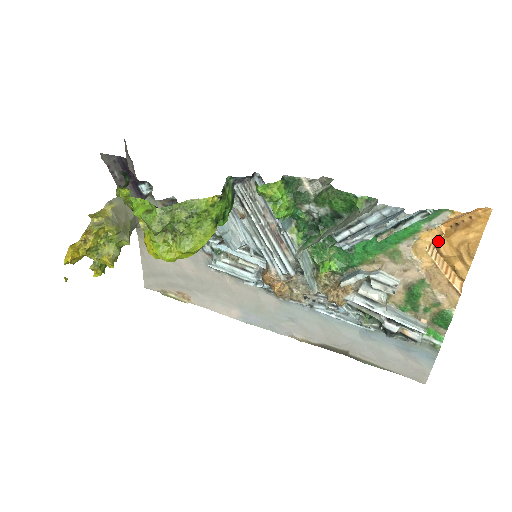
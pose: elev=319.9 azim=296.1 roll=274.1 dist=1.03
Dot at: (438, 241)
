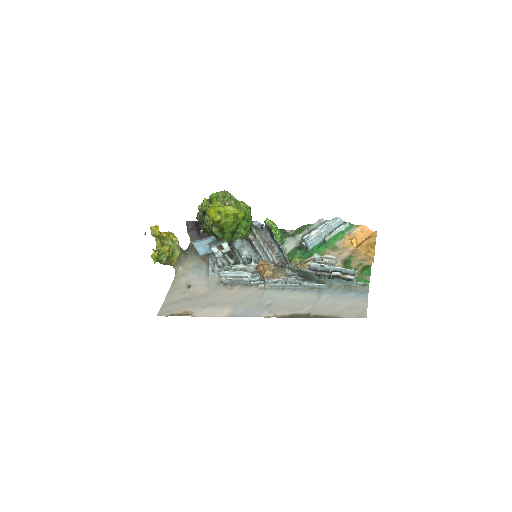
Dot at: occluded
